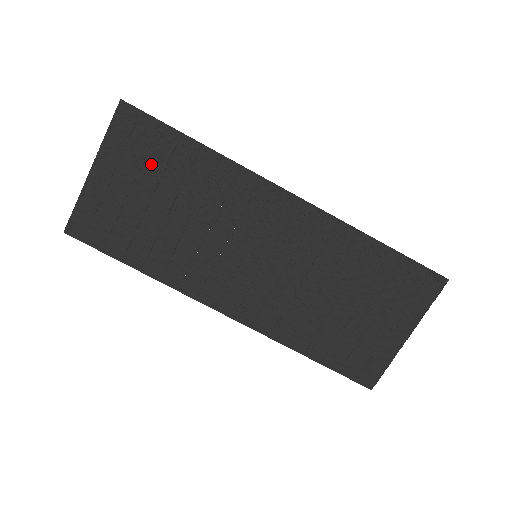
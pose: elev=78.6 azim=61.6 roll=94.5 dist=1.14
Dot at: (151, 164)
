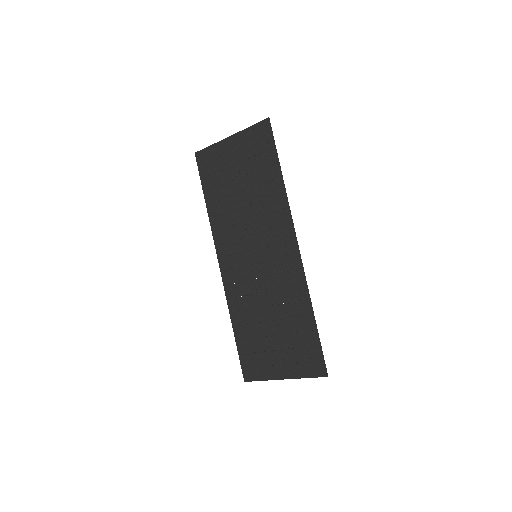
Dot at: (254, 162)
